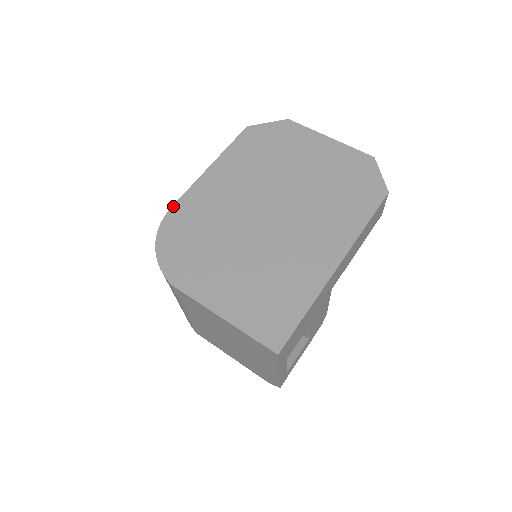
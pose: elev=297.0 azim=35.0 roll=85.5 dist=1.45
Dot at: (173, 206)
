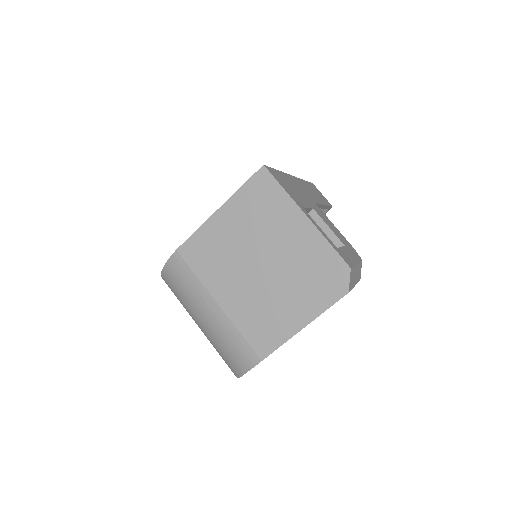
Dot at: occluded
